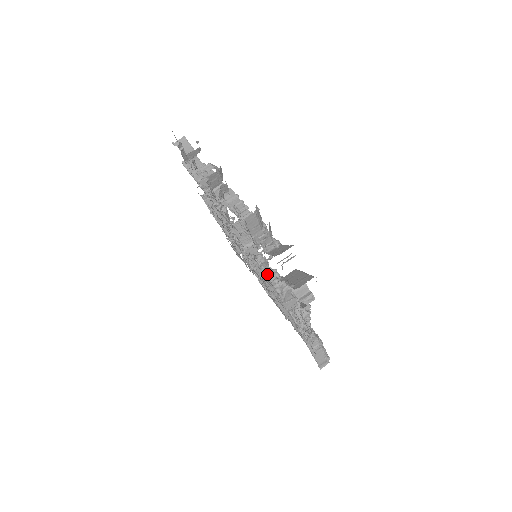
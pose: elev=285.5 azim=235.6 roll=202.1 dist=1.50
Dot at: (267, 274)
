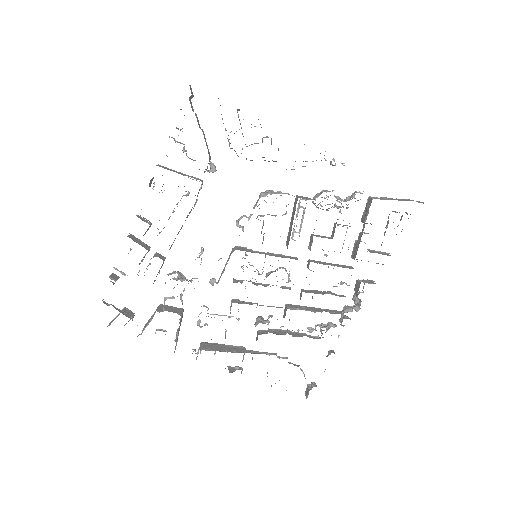
Dot at: (254, 207)
